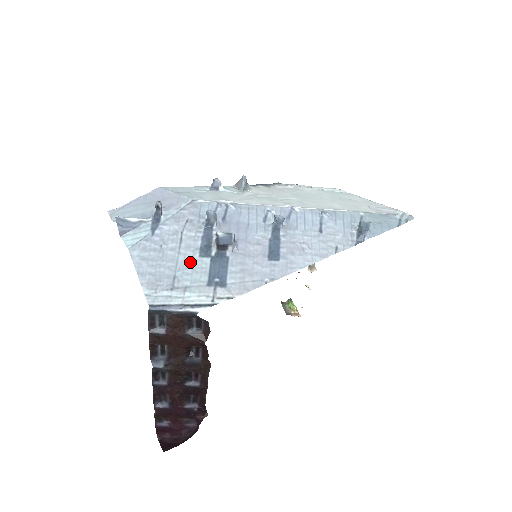
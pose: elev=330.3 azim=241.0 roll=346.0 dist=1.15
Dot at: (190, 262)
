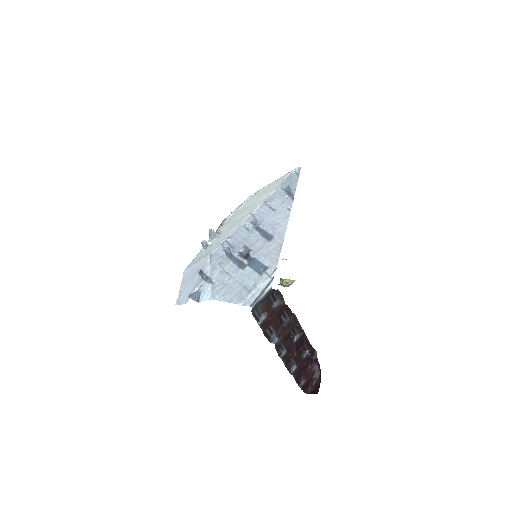
Dot at: (242, 276)
